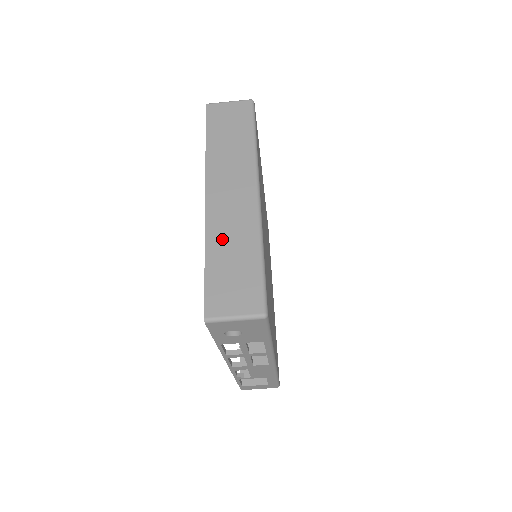
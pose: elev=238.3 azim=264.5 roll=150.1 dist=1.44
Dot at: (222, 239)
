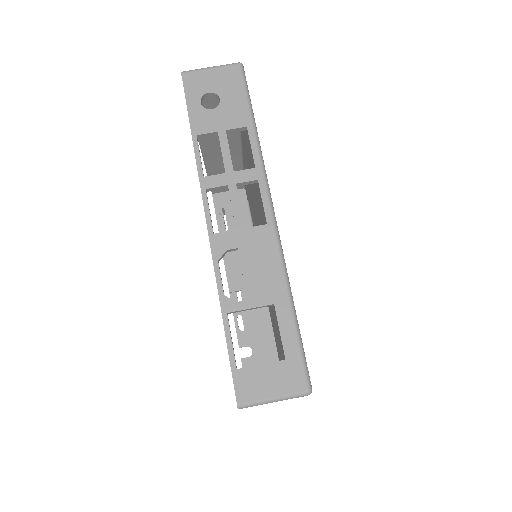
Dot at: occluded
